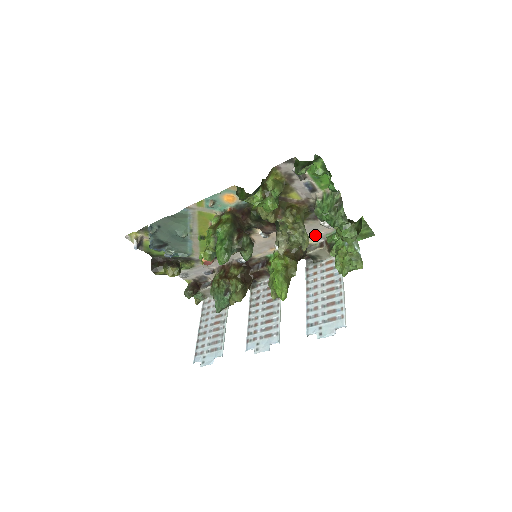
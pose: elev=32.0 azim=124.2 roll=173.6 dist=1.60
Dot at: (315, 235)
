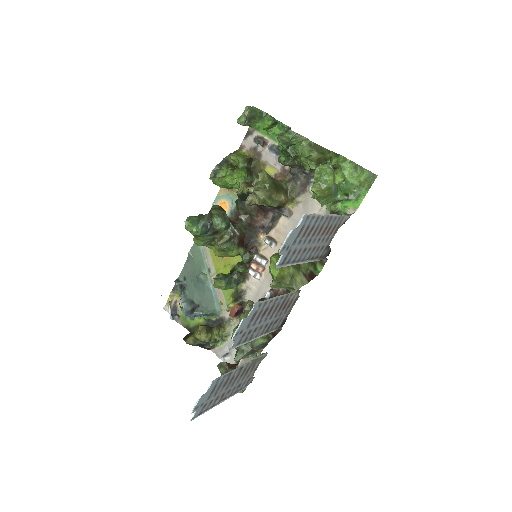
Dot at: occluded
